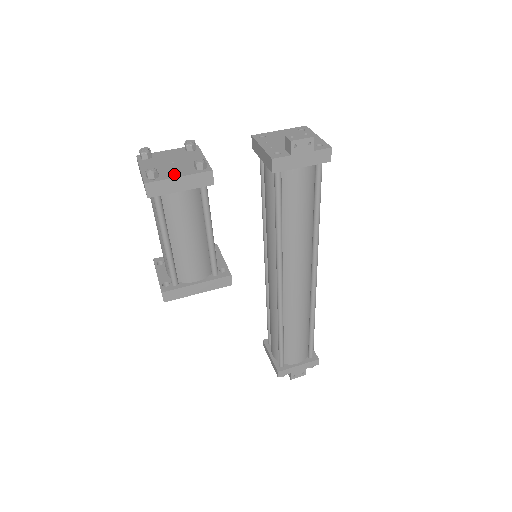
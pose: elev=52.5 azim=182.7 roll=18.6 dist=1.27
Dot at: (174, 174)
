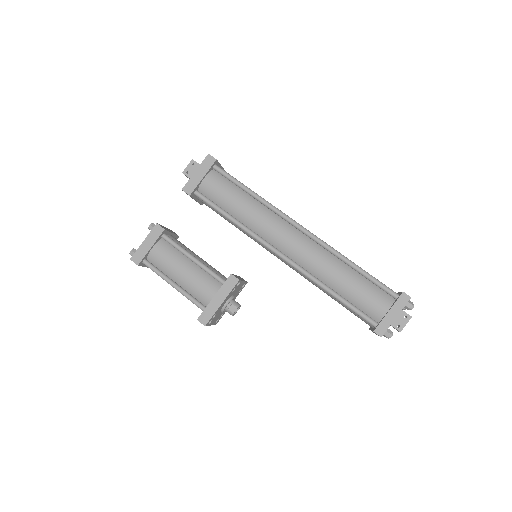
Dot at: (144, 244)
